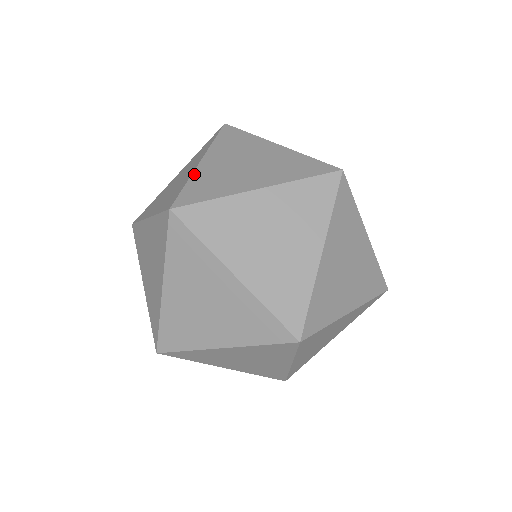
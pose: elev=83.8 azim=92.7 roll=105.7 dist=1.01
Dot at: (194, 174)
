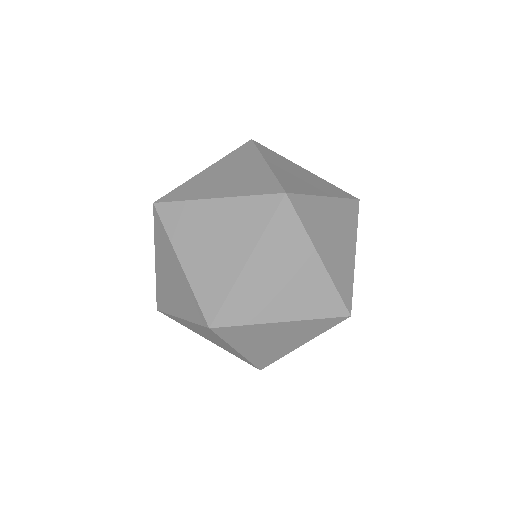
Dot at: (237, 283)
